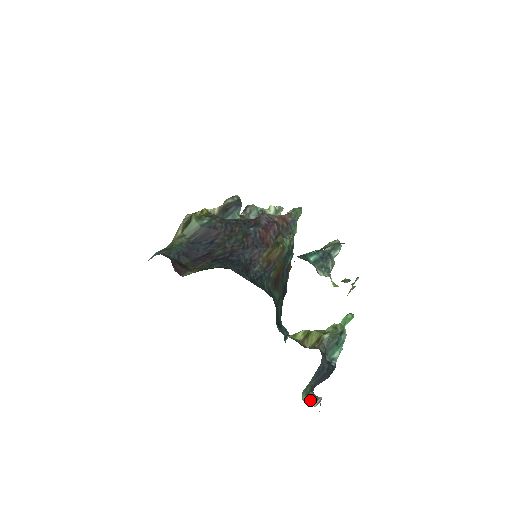
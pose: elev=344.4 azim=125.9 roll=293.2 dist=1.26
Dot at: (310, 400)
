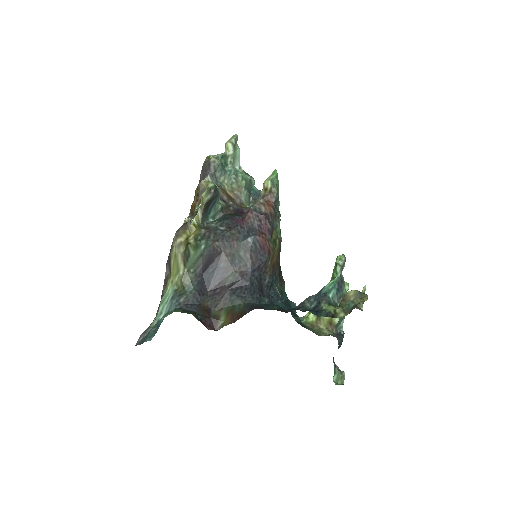
Dot at: (339, 380)
